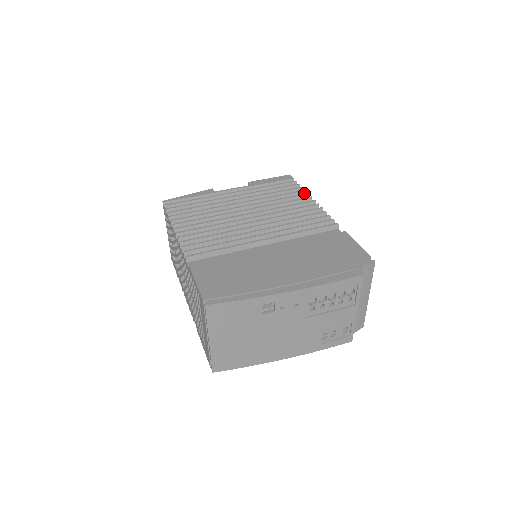
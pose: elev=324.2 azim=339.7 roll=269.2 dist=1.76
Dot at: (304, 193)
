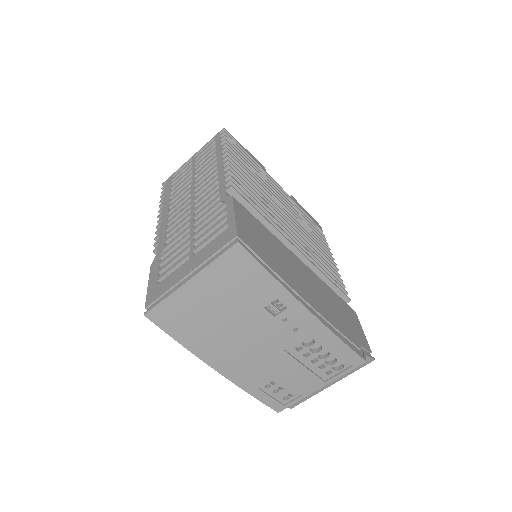
Dot at: occluded
